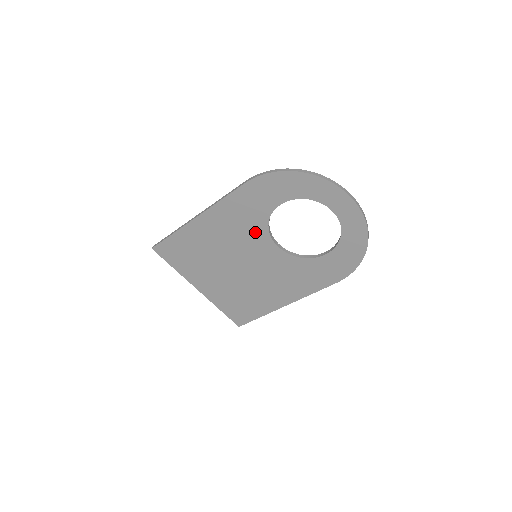
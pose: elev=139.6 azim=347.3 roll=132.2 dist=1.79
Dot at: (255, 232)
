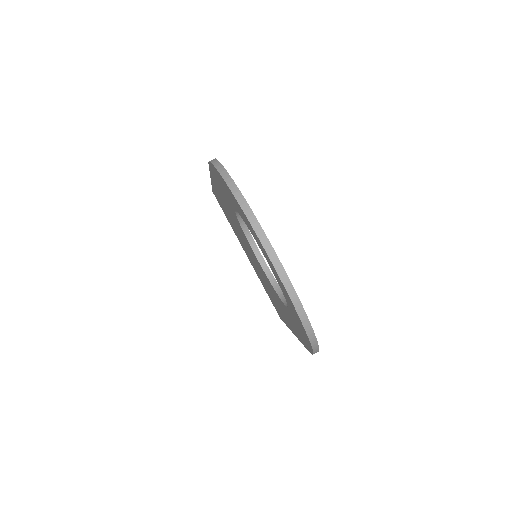
Dot at: (240, 228)
